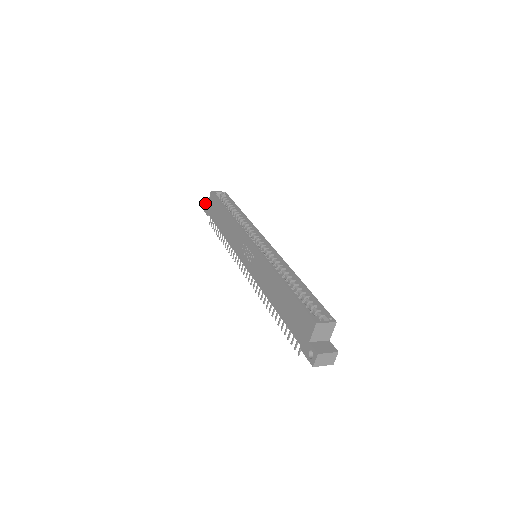
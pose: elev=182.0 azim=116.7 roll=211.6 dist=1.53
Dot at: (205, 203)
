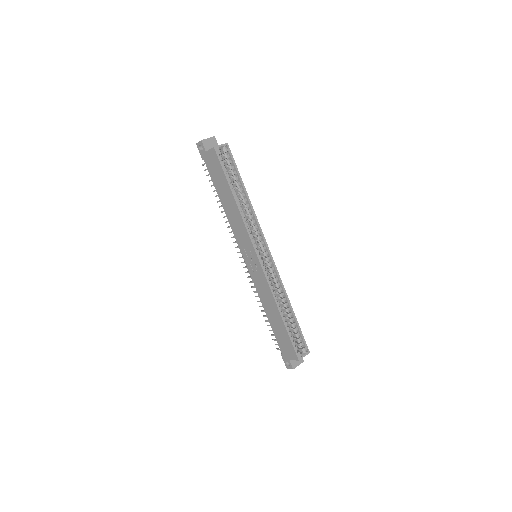
Dot at: (201, 145)
